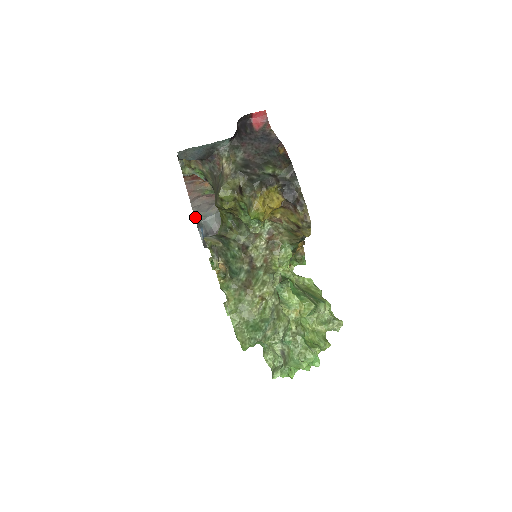
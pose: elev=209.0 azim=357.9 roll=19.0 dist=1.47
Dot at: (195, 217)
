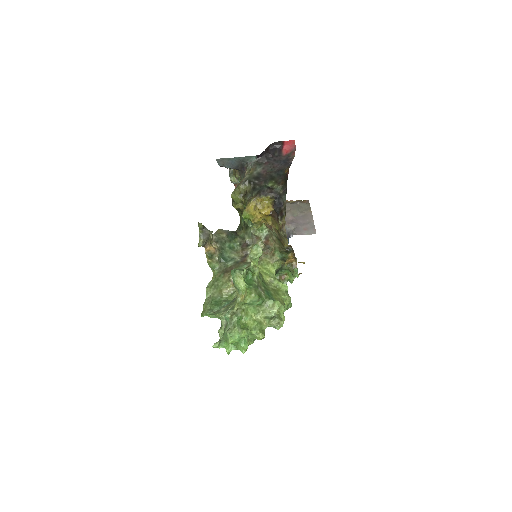
Dot at: occluded
